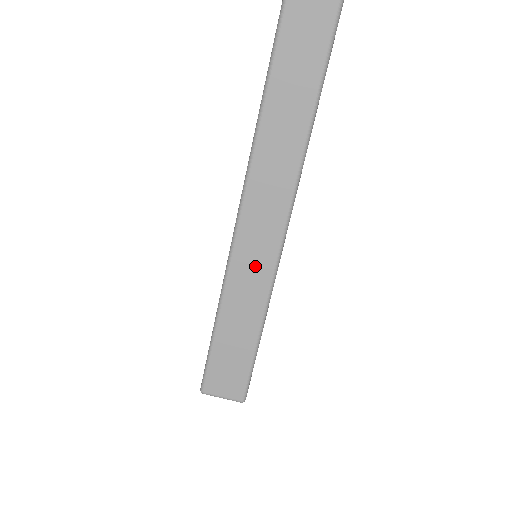
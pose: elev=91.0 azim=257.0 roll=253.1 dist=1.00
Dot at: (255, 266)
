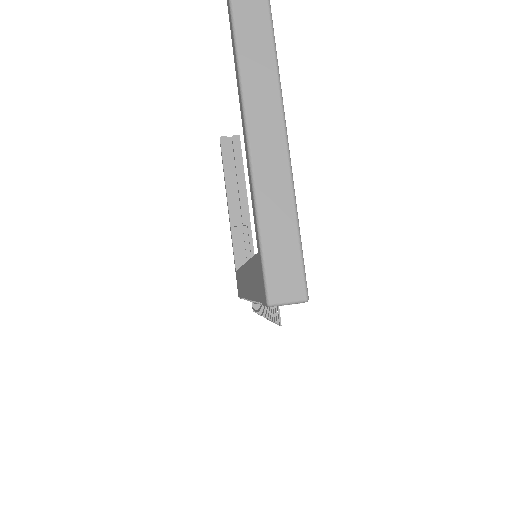
Dot at: (274, 174)
